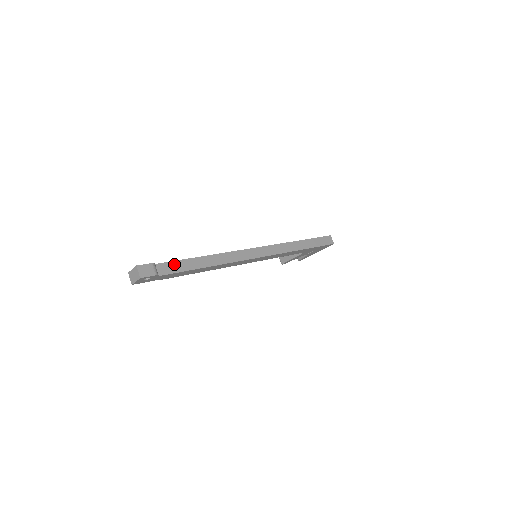
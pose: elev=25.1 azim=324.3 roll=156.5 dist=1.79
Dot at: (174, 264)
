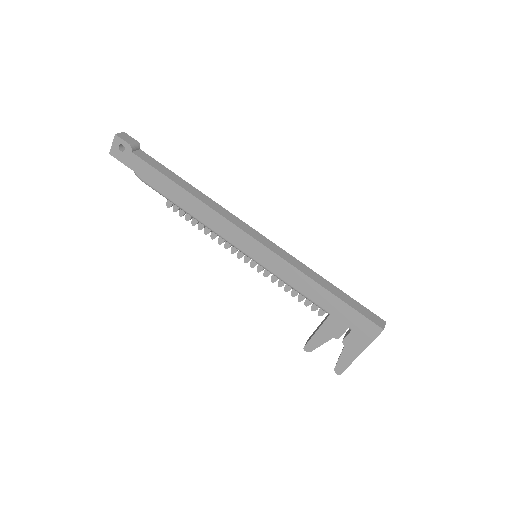
Dot at: (156, 163)
